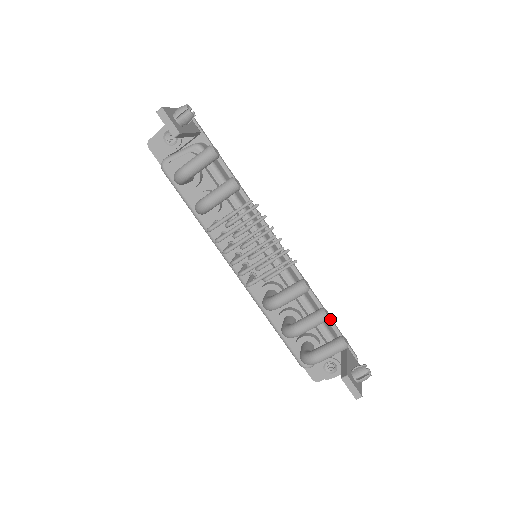
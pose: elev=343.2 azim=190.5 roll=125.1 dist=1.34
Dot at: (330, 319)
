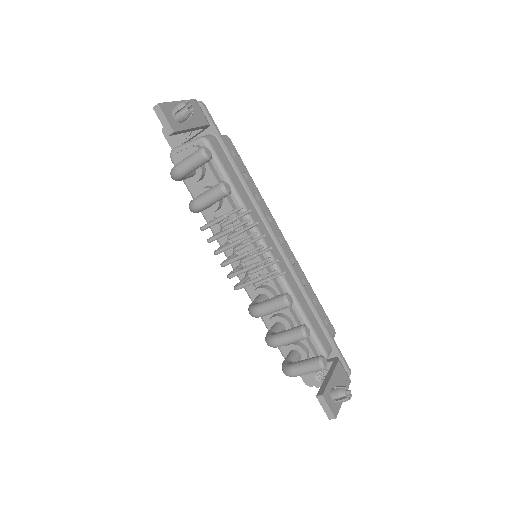
Dot at: (326, 330)
